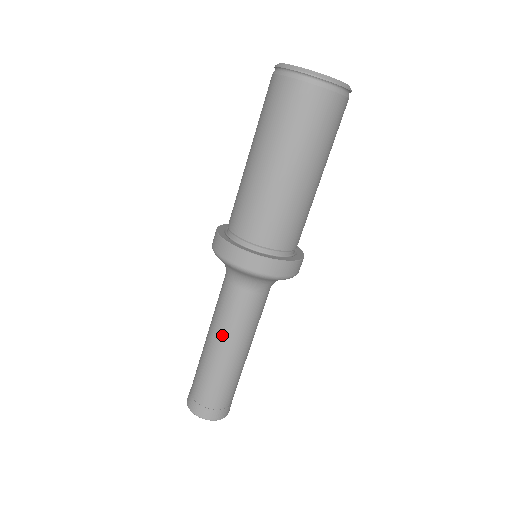
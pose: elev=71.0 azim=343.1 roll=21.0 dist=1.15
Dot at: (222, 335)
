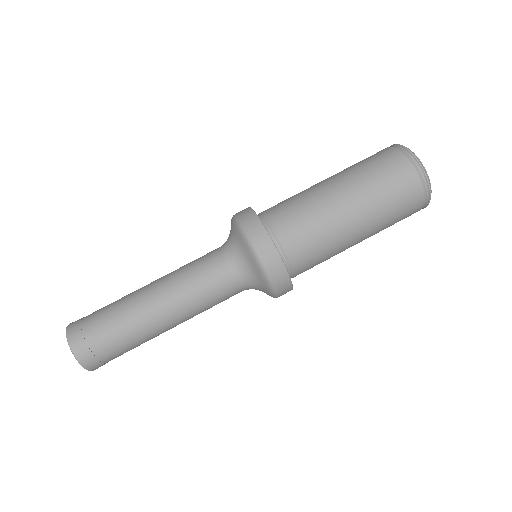
Dot at: (172, 289)
